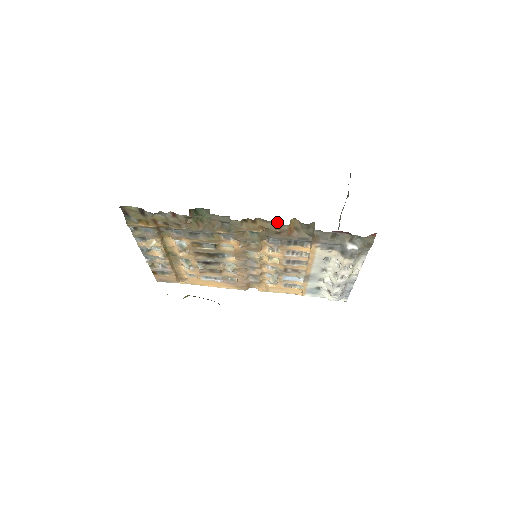
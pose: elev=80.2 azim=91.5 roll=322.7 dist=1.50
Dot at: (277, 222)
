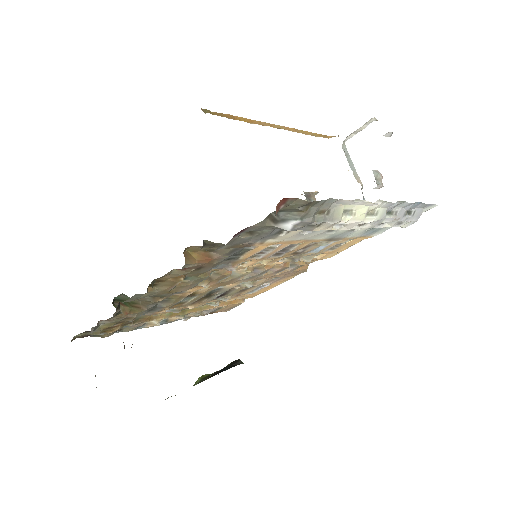
Dot at: (173, 270)
